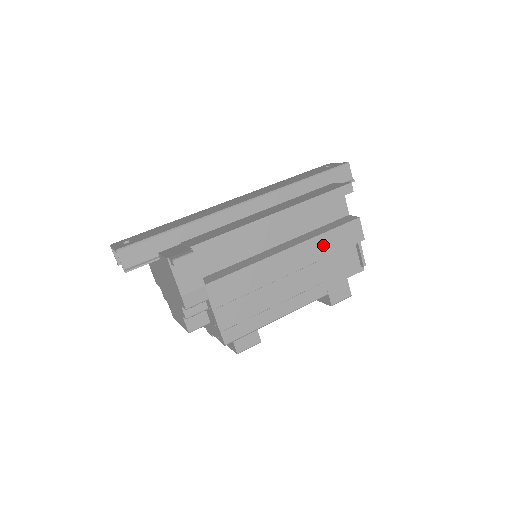
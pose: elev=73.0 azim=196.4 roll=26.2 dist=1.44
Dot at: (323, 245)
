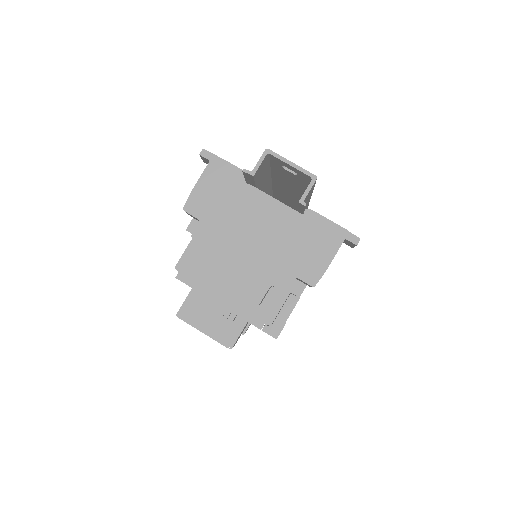
Dot at: occluded
